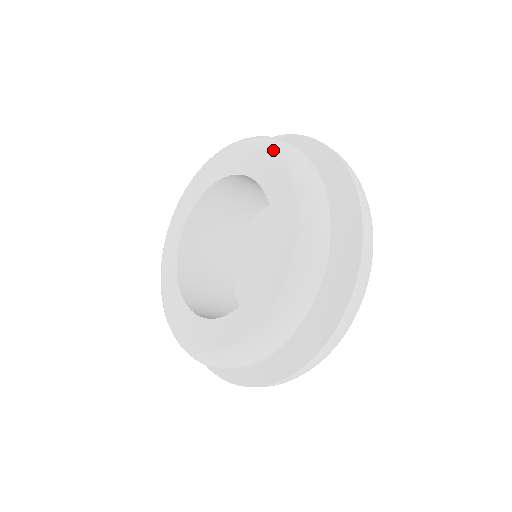
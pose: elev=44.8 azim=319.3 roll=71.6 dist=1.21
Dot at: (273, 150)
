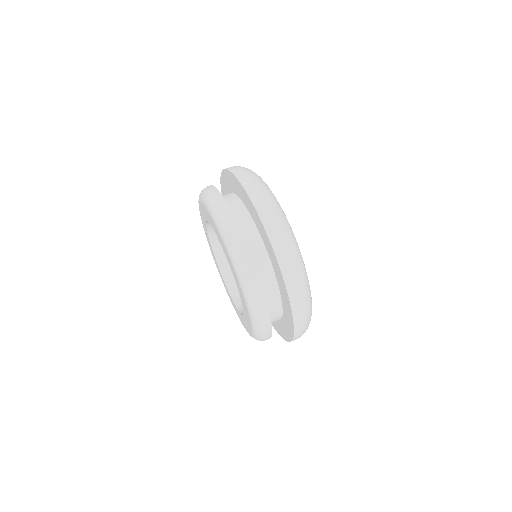
Dot at: (216, 224)
